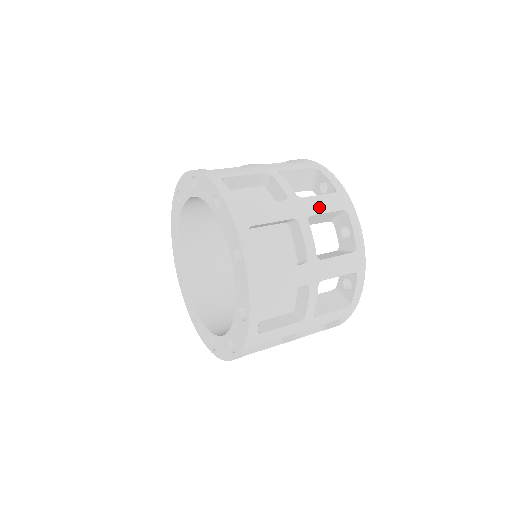
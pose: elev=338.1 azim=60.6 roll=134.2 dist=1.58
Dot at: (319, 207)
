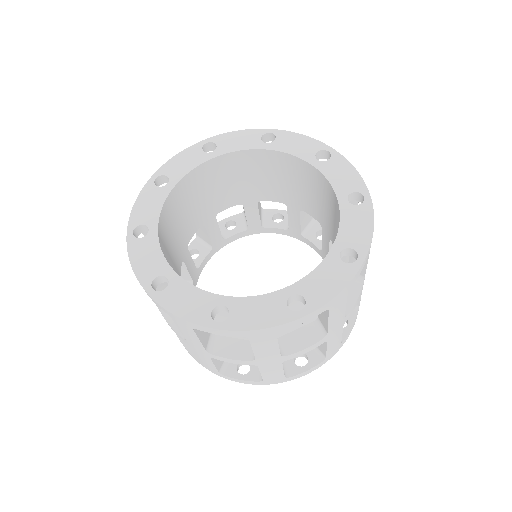
Dot at: occluded
